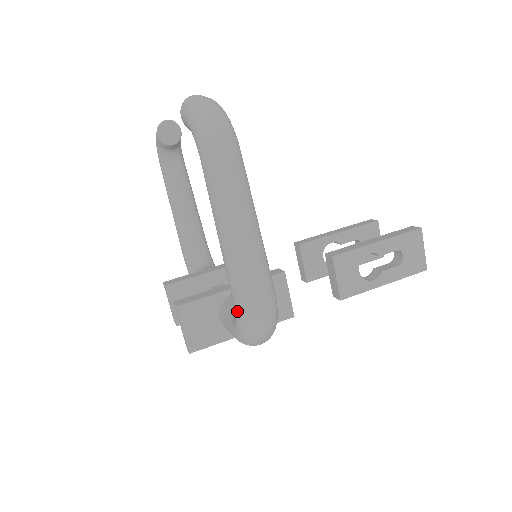
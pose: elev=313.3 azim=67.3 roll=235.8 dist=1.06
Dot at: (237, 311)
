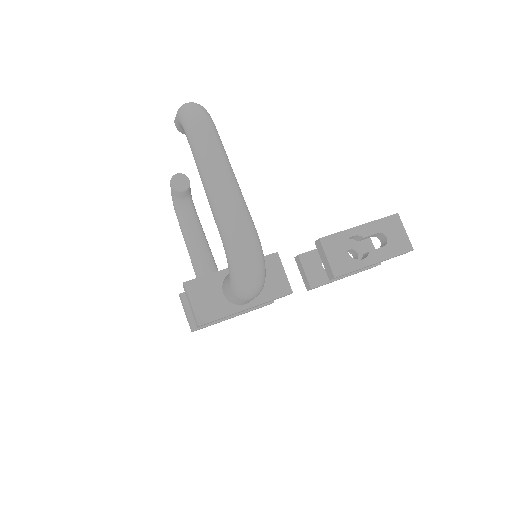
Dot at: (226, 249)
